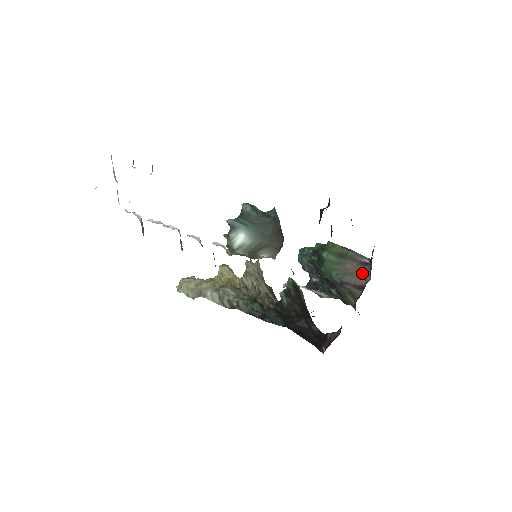
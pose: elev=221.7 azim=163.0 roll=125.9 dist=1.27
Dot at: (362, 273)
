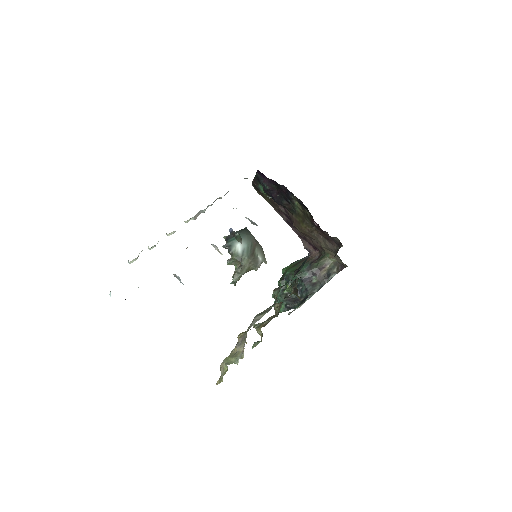
Dot at: (313, 256)
